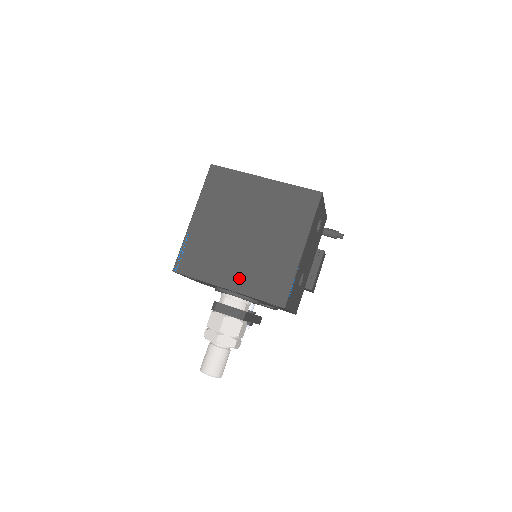
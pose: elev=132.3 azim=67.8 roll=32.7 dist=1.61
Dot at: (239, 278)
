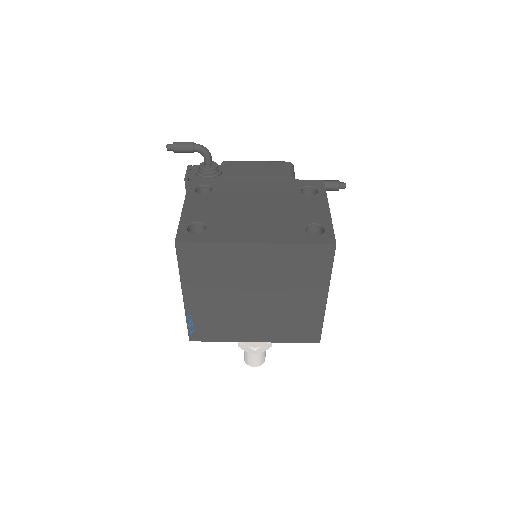
Dot at: (264, 333)
